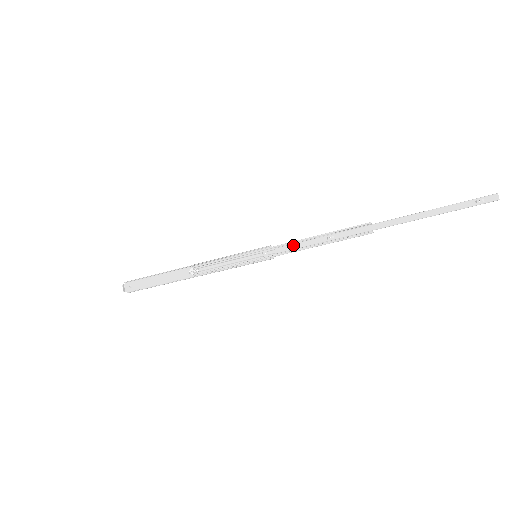
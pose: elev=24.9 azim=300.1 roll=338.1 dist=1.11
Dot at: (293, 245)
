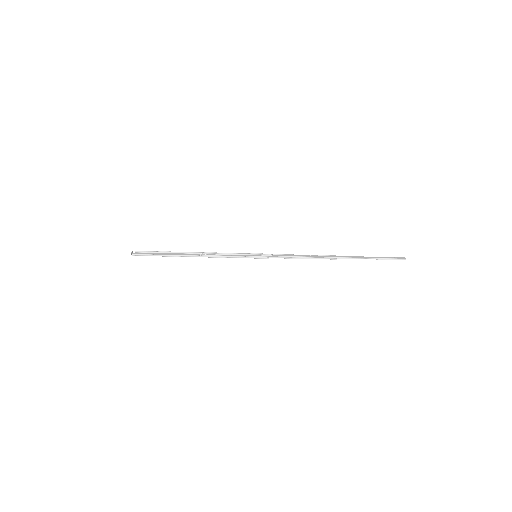
Dot at: (285, 255)
